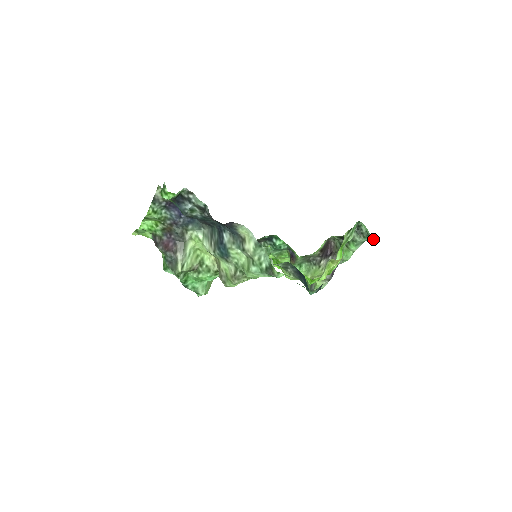
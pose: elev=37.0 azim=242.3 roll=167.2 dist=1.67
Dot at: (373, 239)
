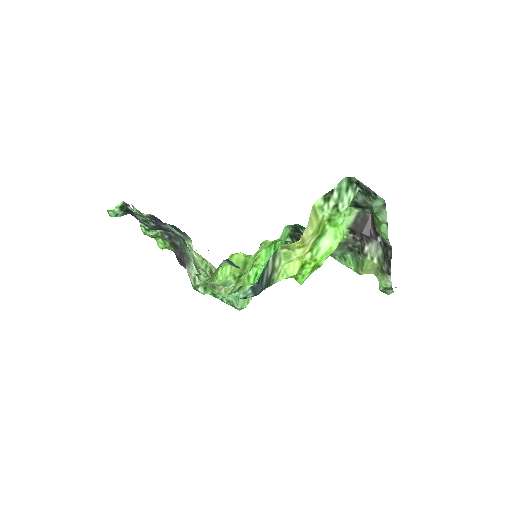
Dot at: occluded
